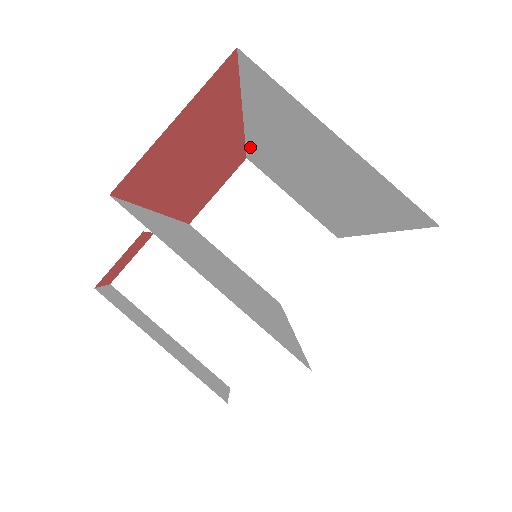
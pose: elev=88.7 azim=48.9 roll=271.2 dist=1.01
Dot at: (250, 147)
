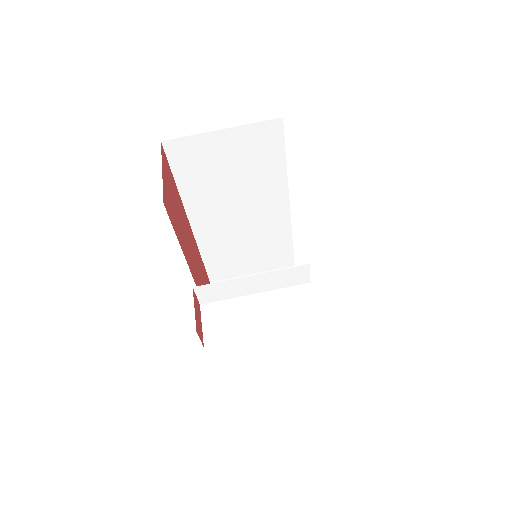
Dot at: (205, 254)
